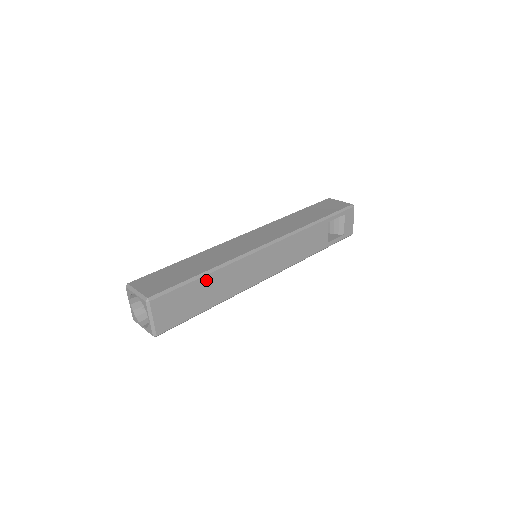
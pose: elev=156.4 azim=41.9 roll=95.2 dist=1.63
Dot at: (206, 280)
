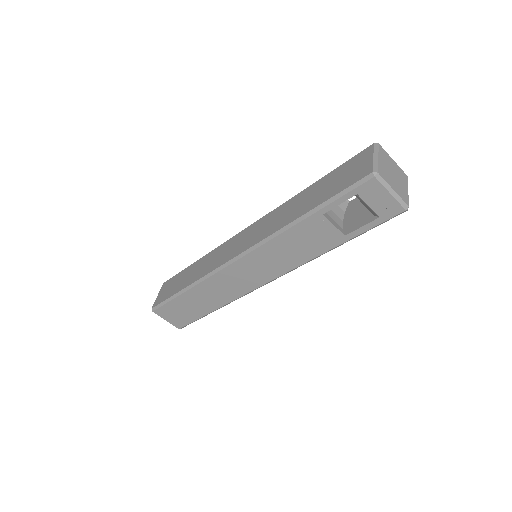
Dot at: (188, 295)
